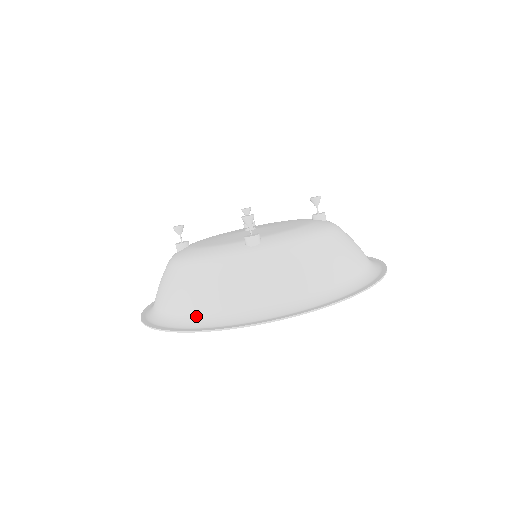
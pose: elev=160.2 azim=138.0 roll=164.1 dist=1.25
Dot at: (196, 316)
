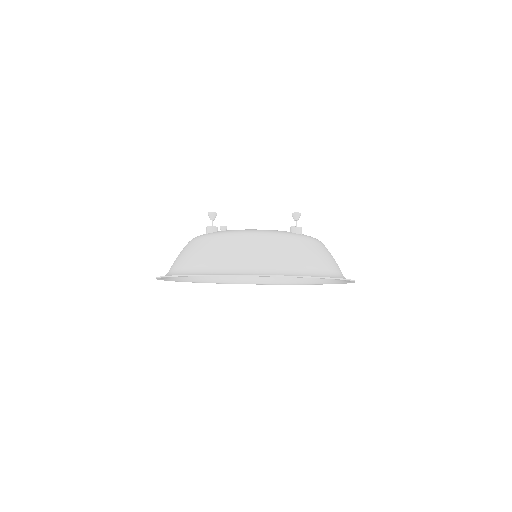
Dot at: occluded
